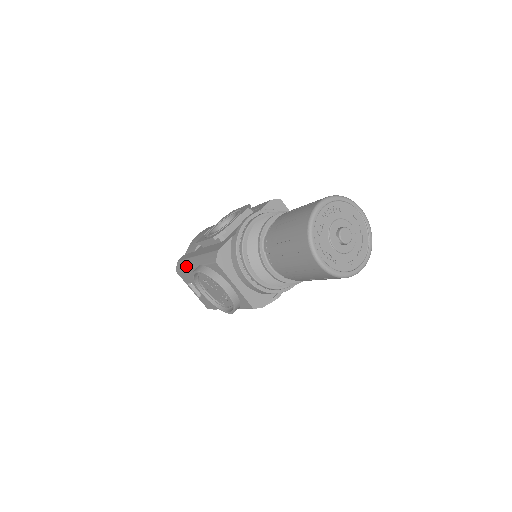
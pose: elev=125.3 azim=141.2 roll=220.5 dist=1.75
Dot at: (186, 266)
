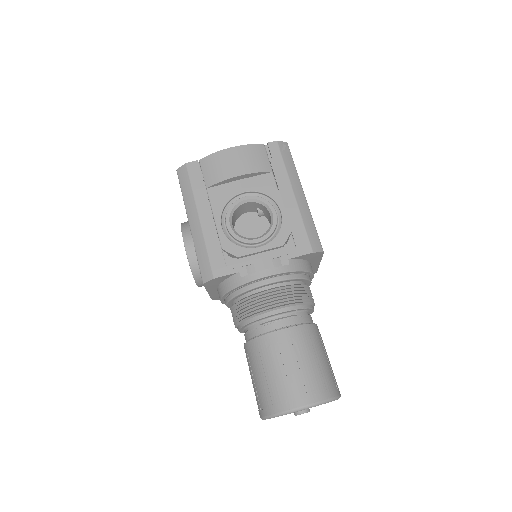
Dot at: (186, 200)
